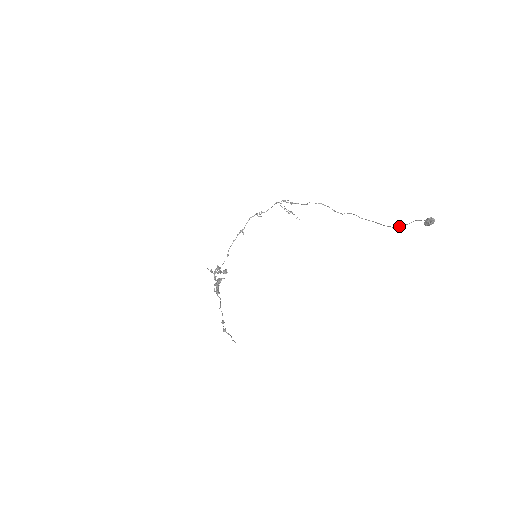
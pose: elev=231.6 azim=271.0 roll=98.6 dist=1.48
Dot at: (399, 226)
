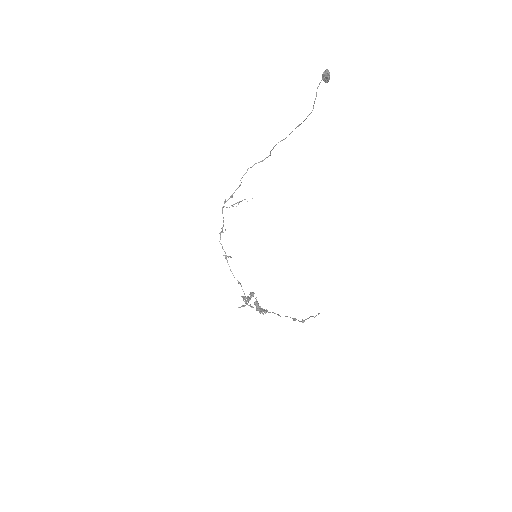
Dot at: (313, 107)
